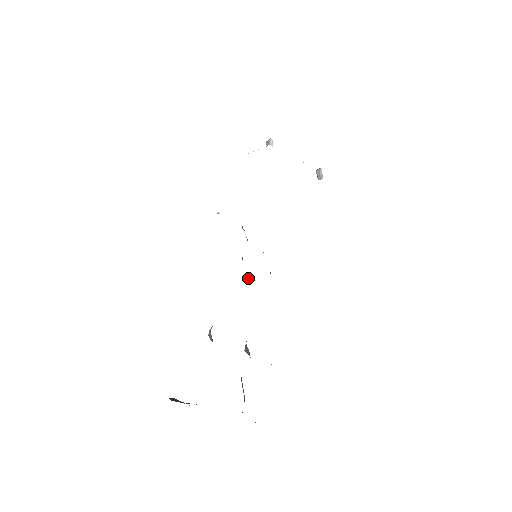
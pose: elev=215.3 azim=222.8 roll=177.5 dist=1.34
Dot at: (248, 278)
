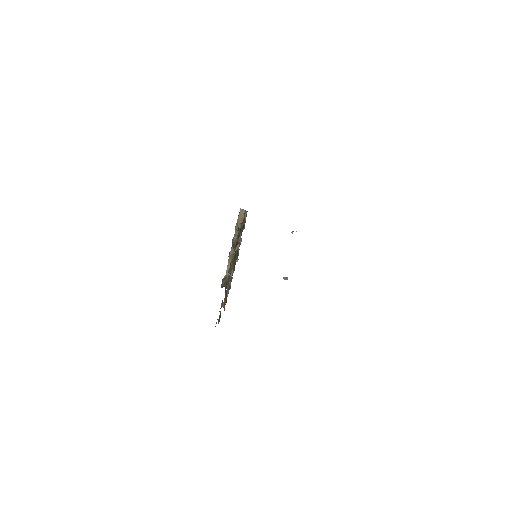
Dot at: occluded
